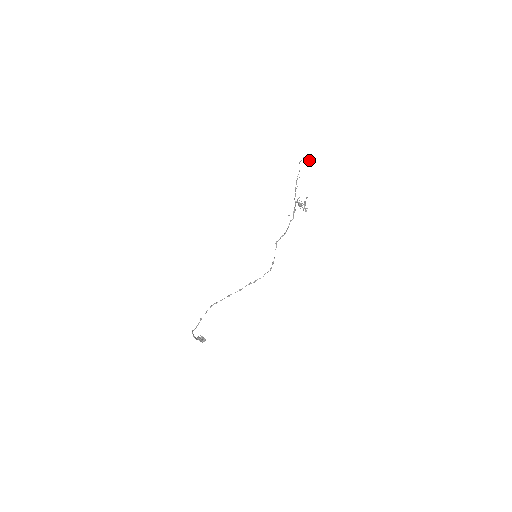
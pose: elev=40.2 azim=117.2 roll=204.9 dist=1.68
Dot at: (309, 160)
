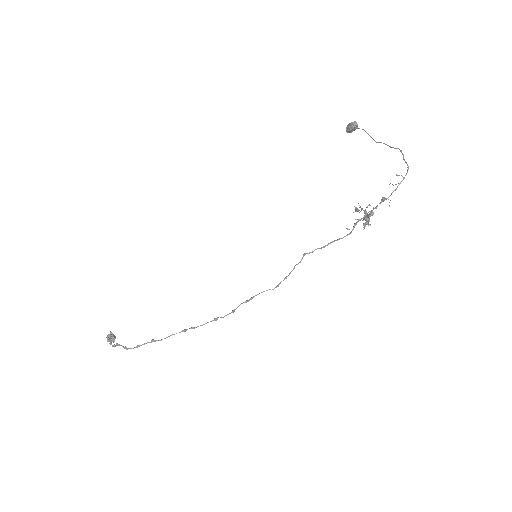
Dot at: (353, 130)
